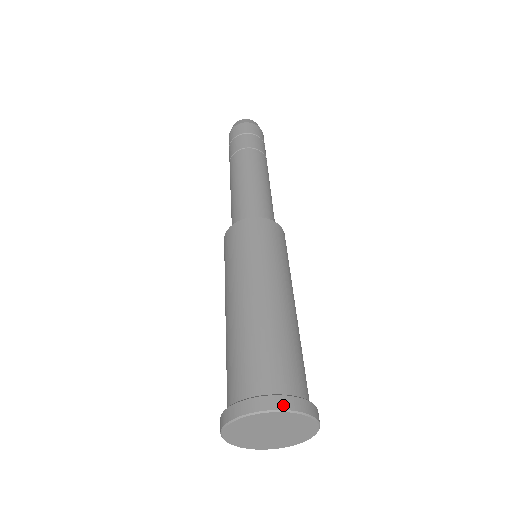
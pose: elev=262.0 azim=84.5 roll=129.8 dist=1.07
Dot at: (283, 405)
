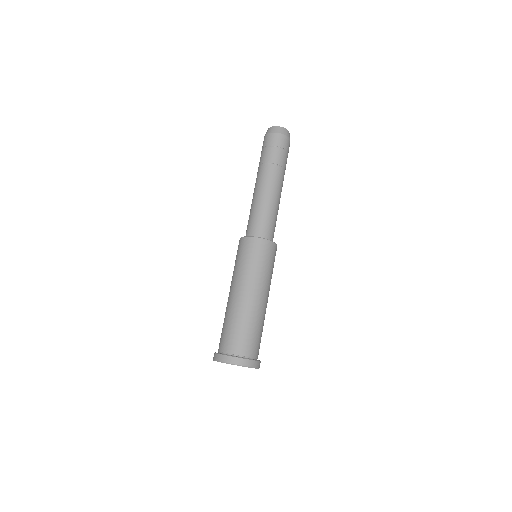
Dot at: (247, 364)
